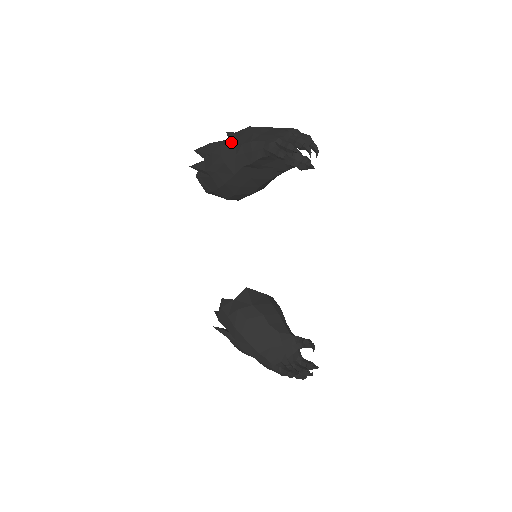
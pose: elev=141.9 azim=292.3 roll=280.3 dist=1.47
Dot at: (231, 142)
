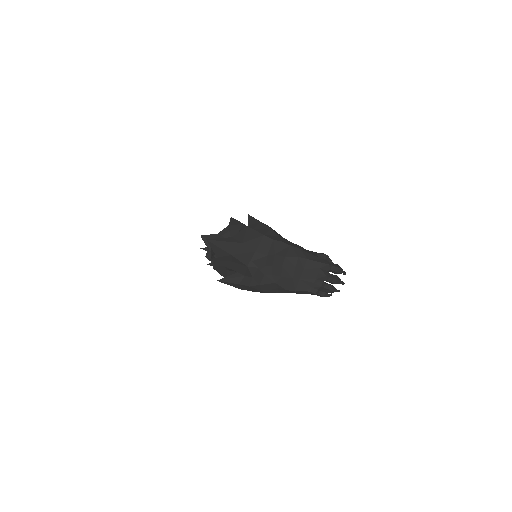
Dot at: (271, 284)
